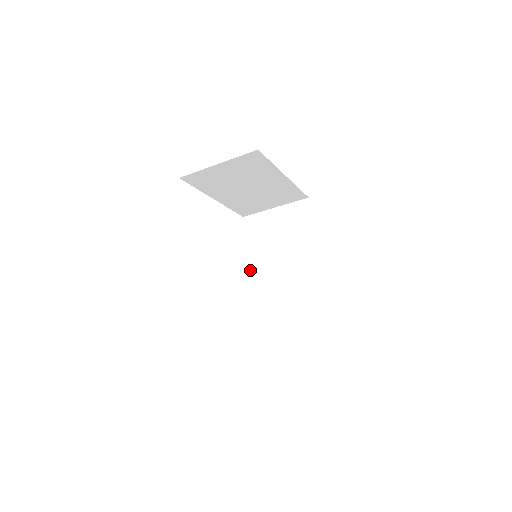
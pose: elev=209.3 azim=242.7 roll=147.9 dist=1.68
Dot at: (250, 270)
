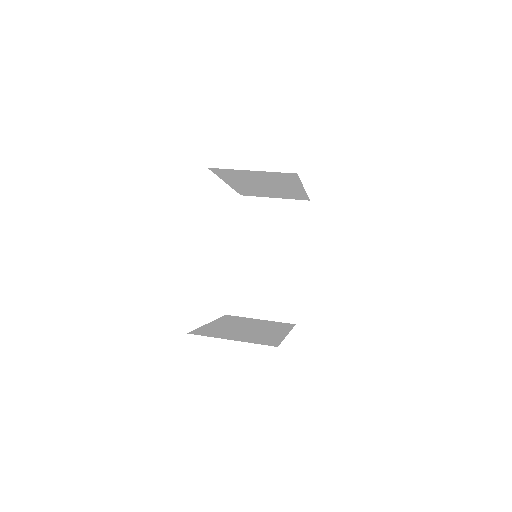
Dot at: (236, 251)
